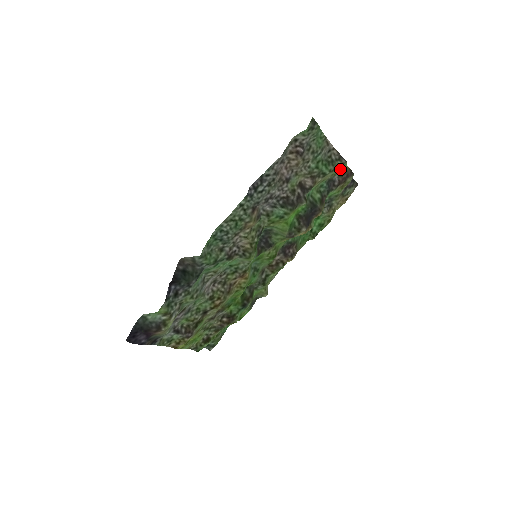
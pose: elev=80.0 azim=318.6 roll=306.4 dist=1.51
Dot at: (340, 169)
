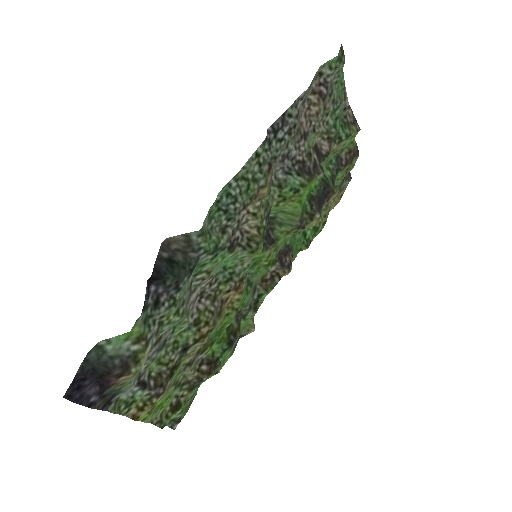
Dot at: (348, 143)
